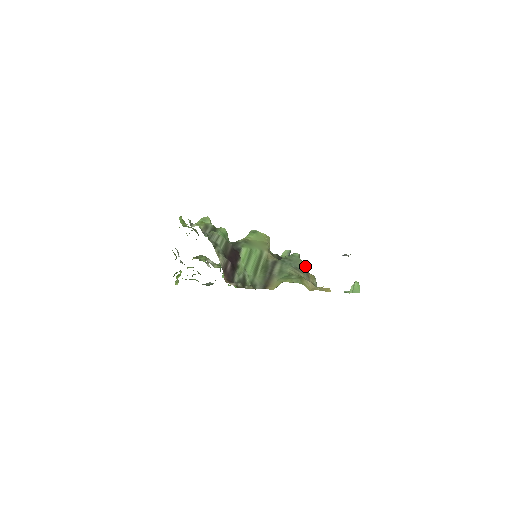
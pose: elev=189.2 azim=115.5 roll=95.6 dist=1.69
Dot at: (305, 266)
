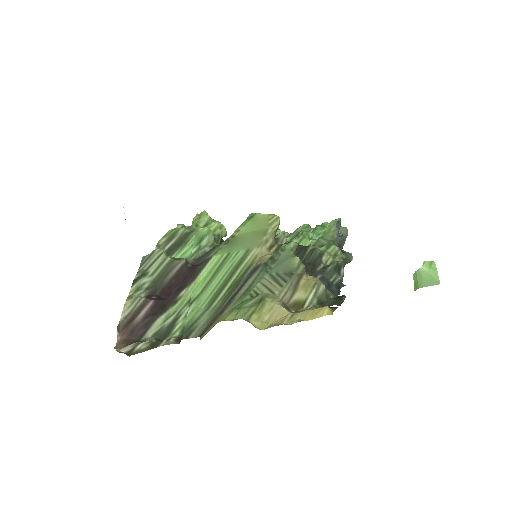
Dot at: (298, 266)
